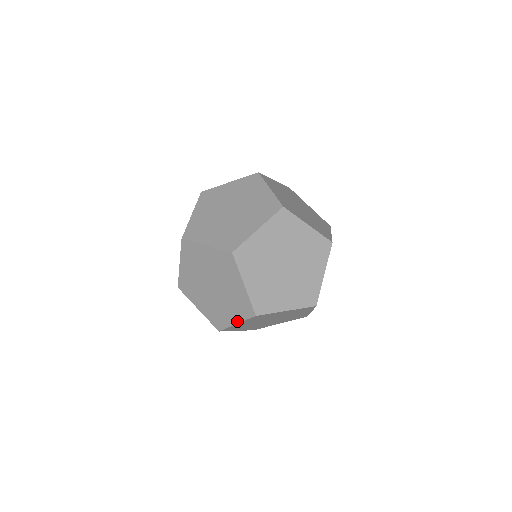
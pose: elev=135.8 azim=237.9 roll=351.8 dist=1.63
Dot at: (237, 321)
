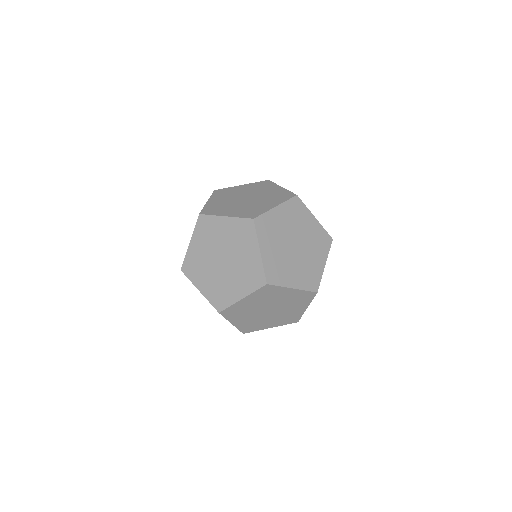
Dot at: (277, 204)
